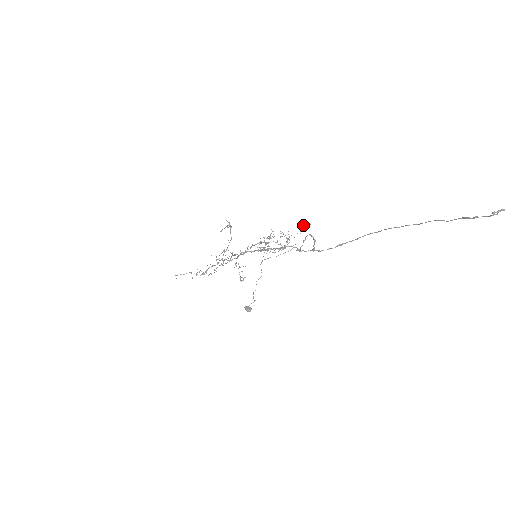
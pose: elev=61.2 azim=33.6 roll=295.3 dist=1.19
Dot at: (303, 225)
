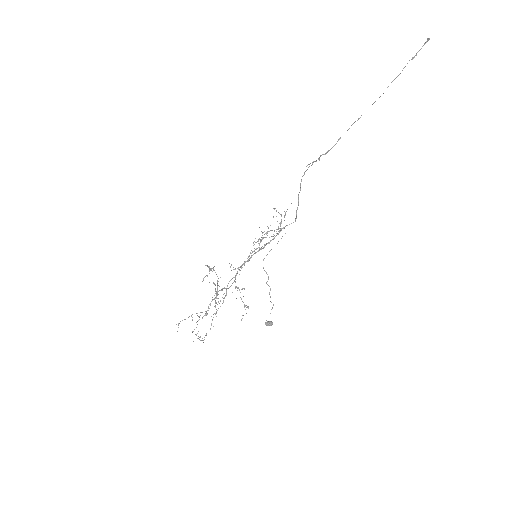
Dot at: (285, 212)
